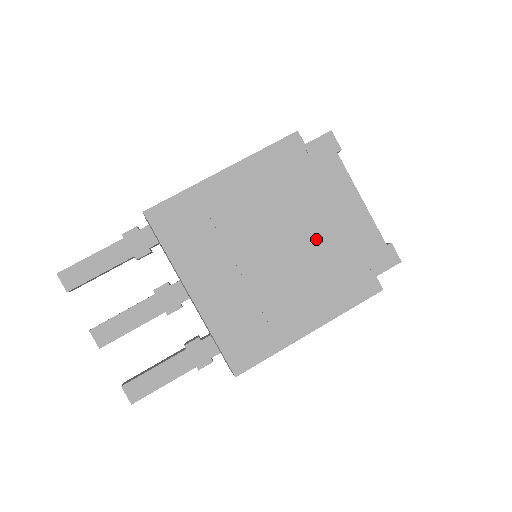
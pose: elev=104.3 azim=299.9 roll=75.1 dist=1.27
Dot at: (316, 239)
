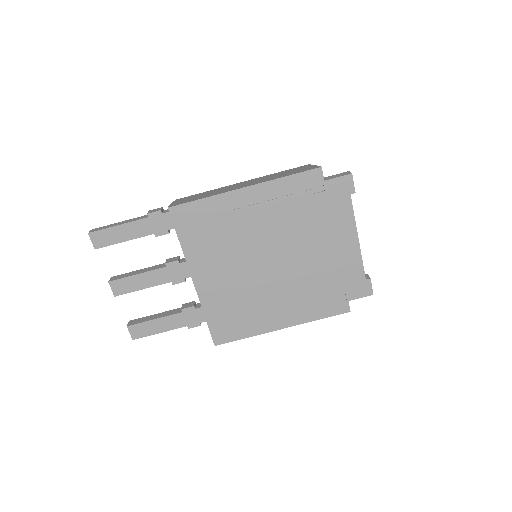
Dot at: (308, 262)
